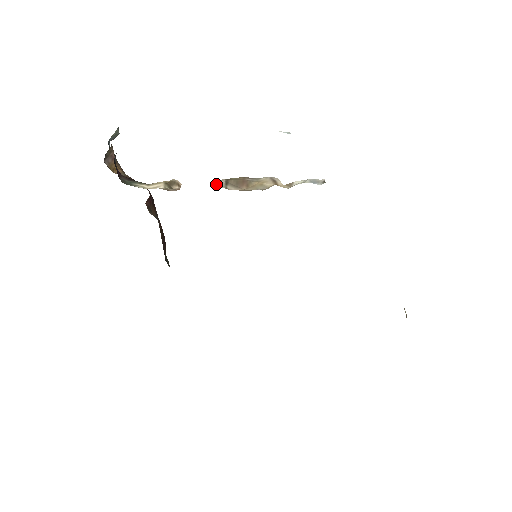
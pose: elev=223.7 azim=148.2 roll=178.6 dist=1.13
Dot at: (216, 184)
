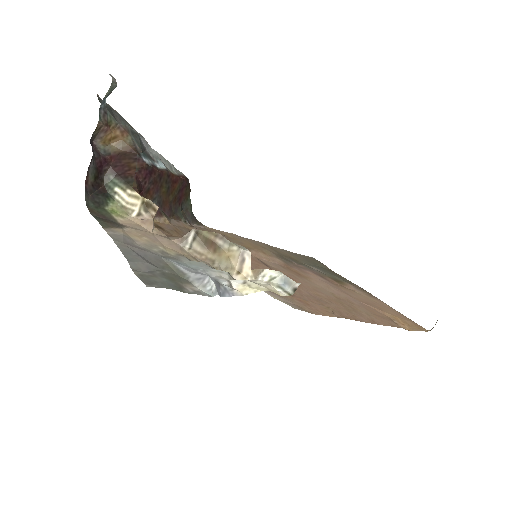
Dot at: (183, 236)
